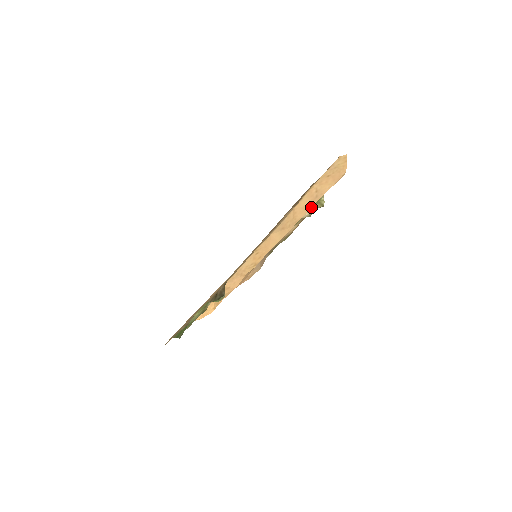
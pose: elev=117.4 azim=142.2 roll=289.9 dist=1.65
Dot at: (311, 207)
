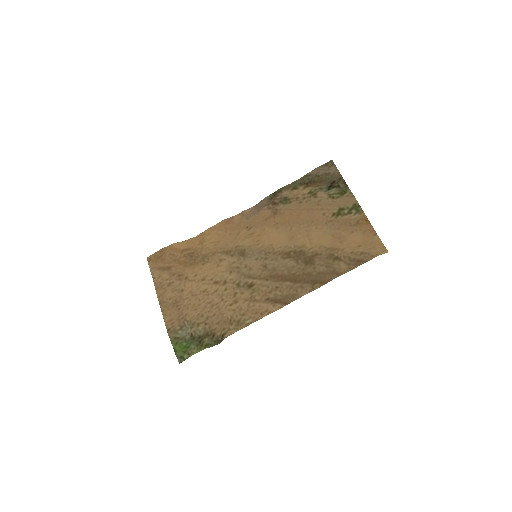
Dot at: (333, 192)
